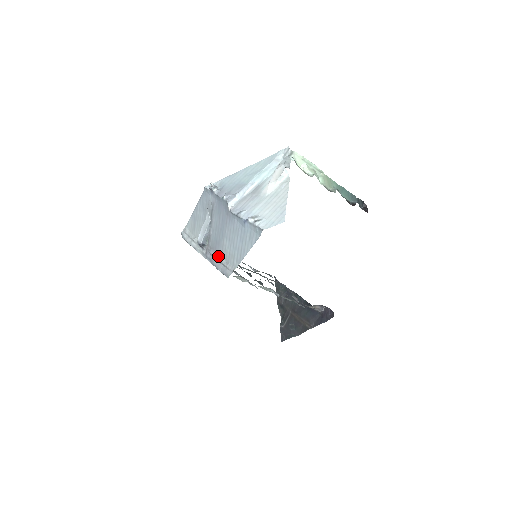
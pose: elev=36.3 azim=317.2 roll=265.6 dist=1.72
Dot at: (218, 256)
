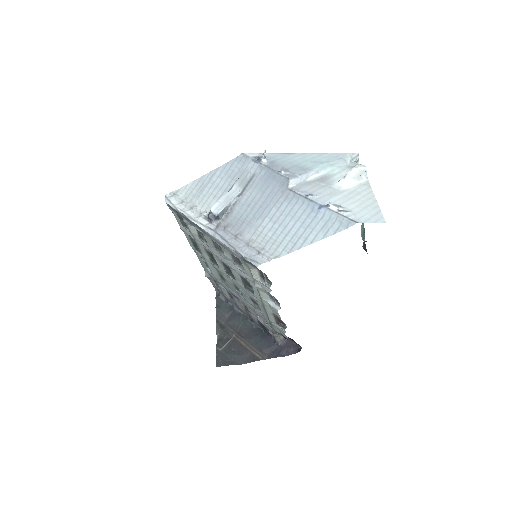
Dot at: (243, 237)
